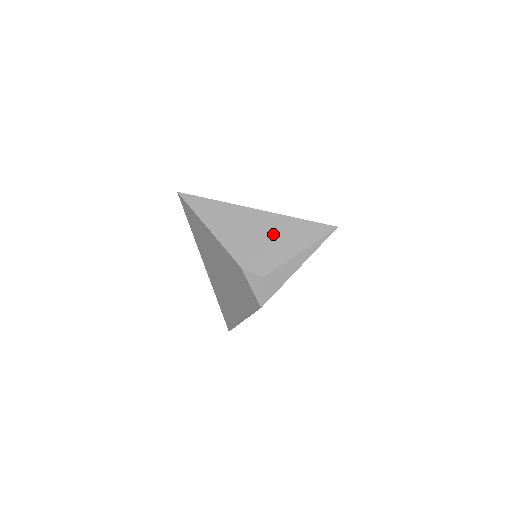
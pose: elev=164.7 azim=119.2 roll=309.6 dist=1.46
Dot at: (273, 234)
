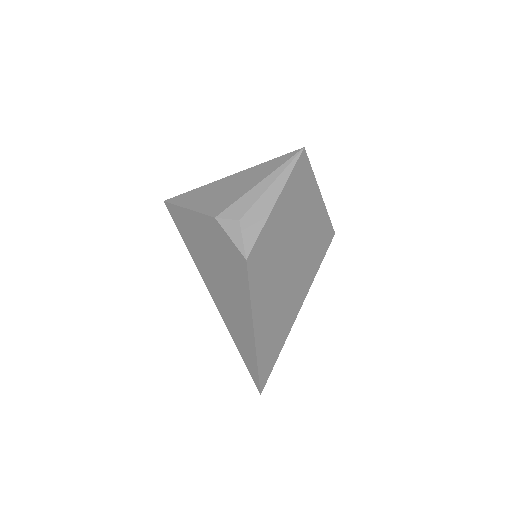
Dot at: (244, 182)
